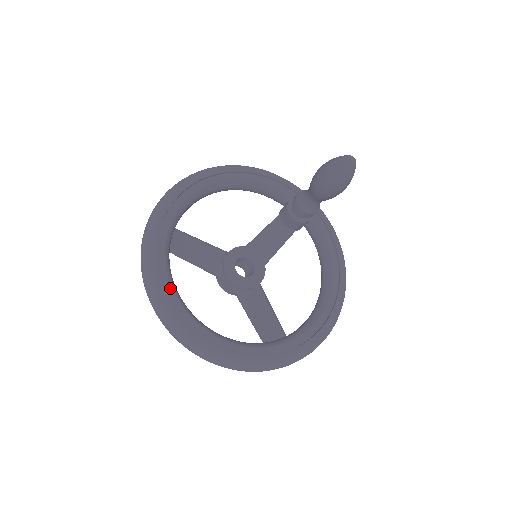
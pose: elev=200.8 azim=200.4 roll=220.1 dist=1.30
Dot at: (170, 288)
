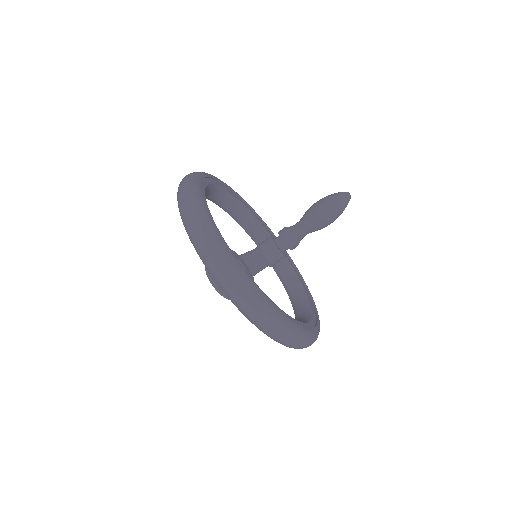
Dot at: (215, 224)
